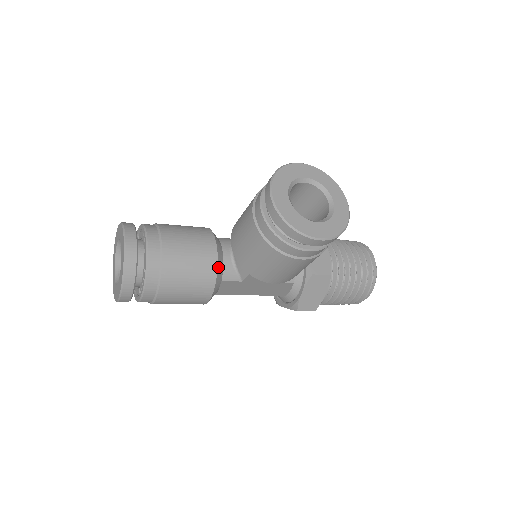
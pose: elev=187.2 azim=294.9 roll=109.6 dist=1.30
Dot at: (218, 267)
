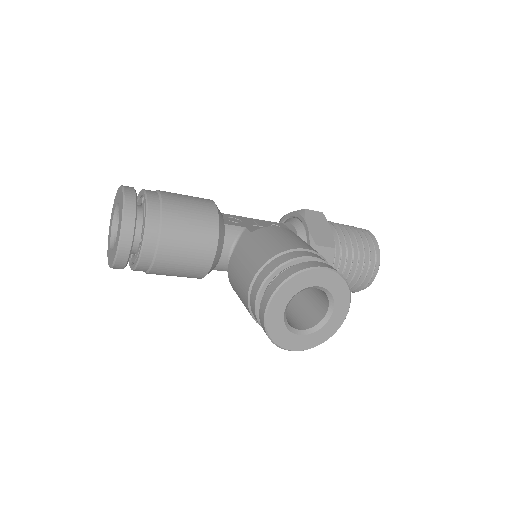
Dot at: (210, 269)
